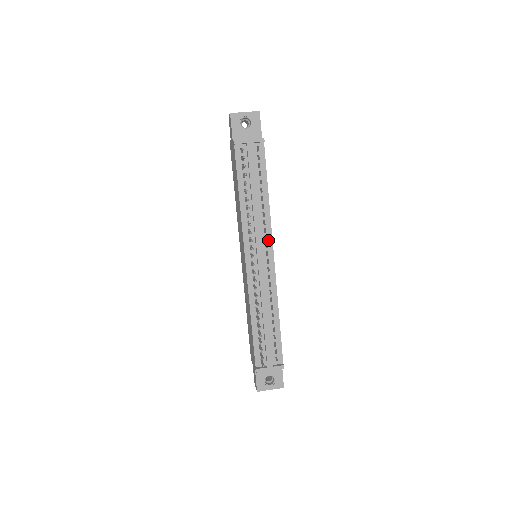
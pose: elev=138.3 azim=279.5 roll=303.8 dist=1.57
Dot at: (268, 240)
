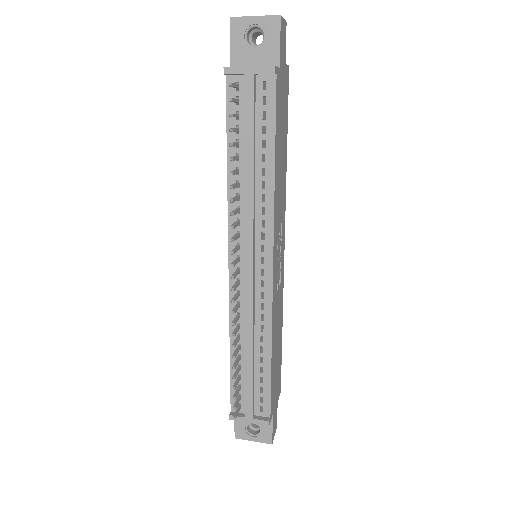
Dot at: (266, 240)
